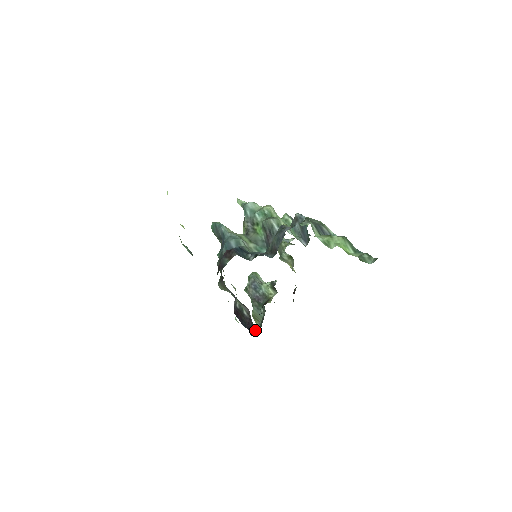
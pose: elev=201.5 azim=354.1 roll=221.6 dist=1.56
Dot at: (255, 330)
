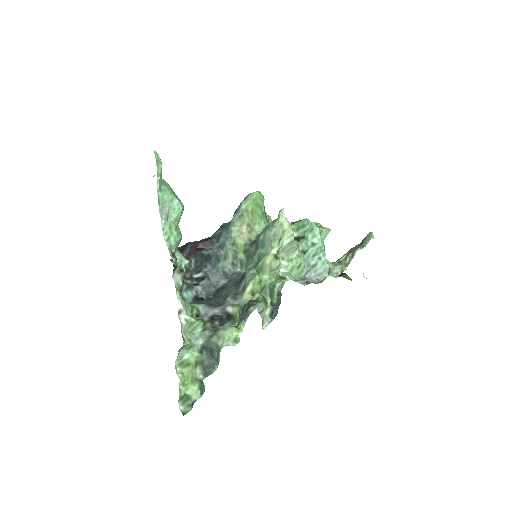
Dot at: occluded
